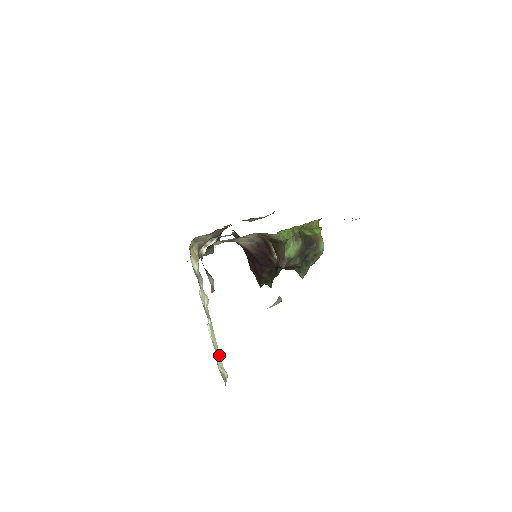
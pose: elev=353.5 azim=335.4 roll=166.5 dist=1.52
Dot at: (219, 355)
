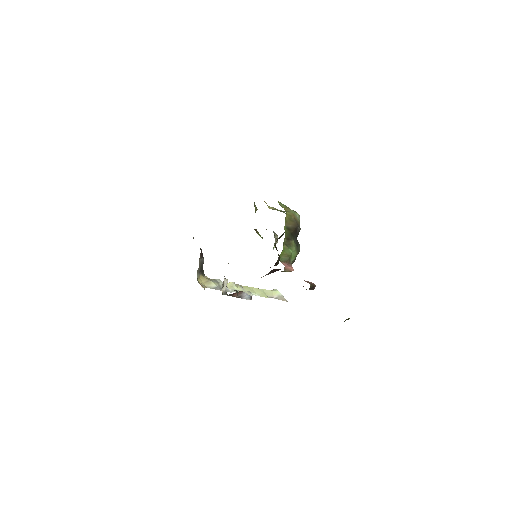
Dot at: (265, 291)
